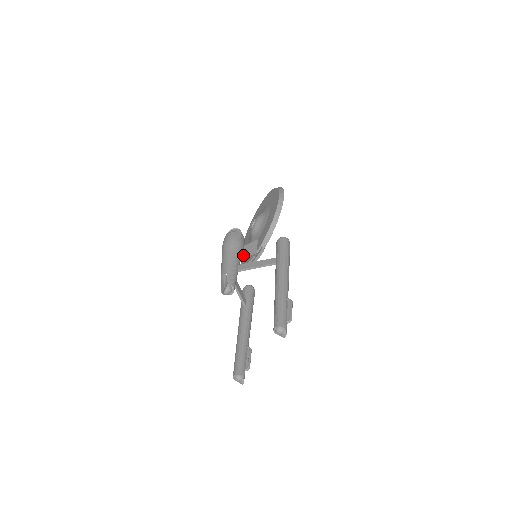
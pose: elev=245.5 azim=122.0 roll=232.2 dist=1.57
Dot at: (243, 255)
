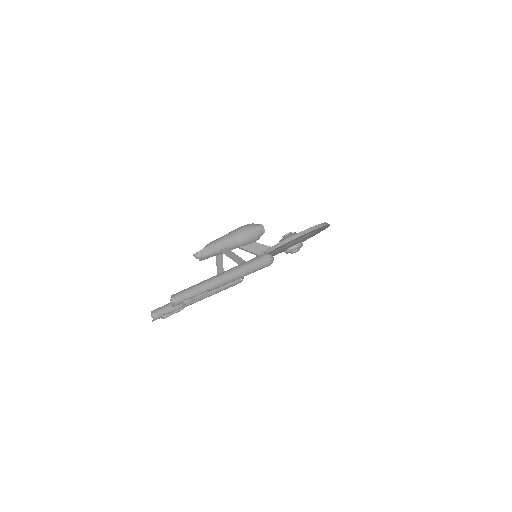
Dot at: (244, 246)
